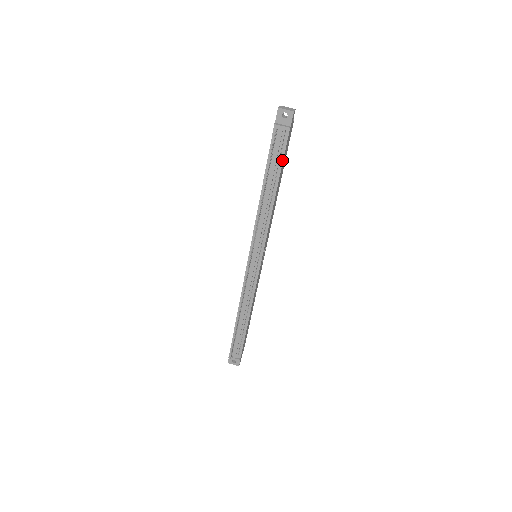
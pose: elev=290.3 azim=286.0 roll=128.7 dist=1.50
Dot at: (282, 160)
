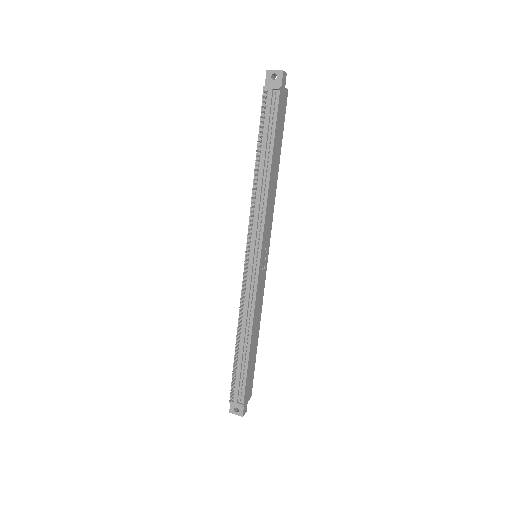
Dot at: (275, 127)
